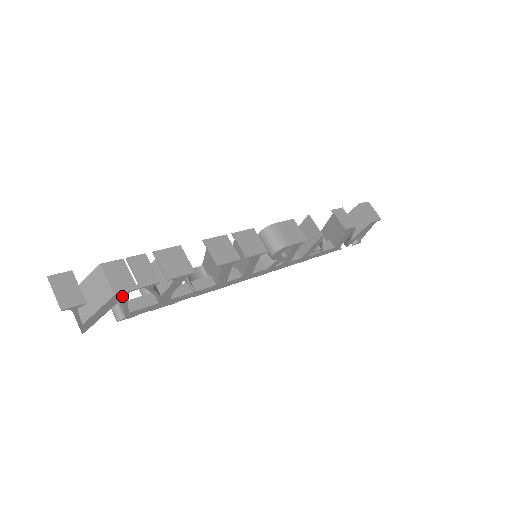
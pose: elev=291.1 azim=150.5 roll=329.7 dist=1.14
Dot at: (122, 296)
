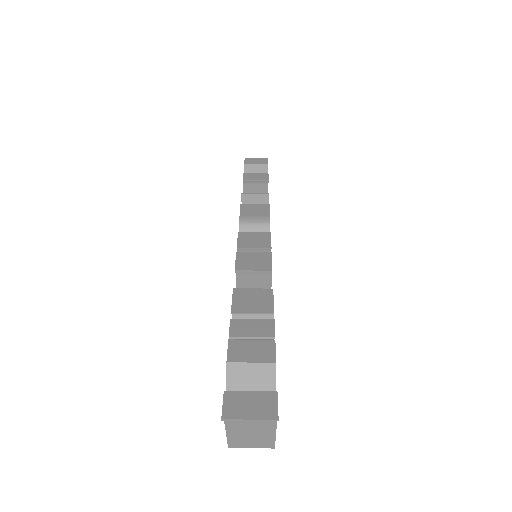
Dot at: occluded
